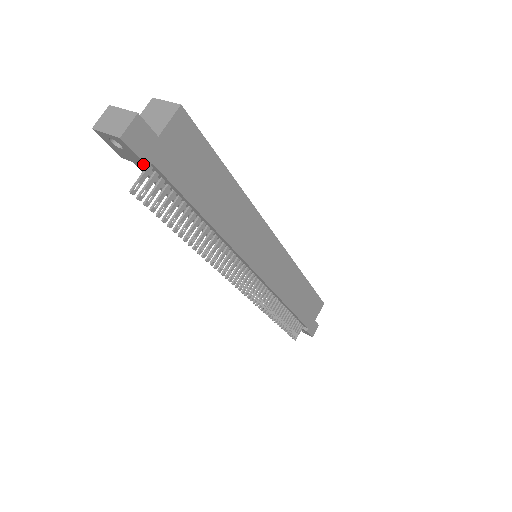
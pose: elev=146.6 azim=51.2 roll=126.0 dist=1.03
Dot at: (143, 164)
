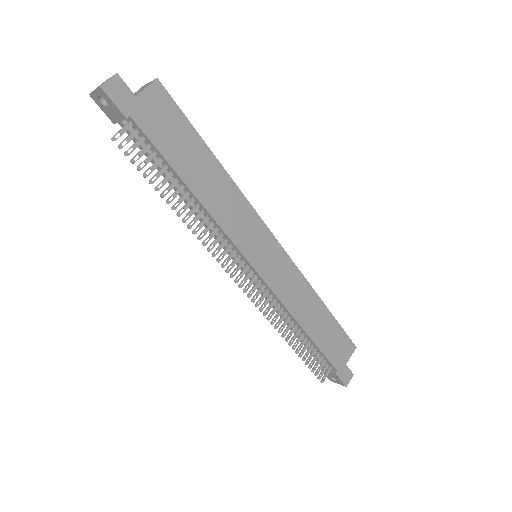
Dot at: (123, 116)
